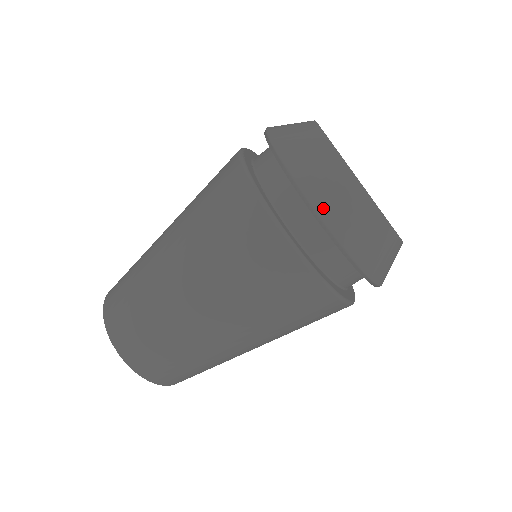
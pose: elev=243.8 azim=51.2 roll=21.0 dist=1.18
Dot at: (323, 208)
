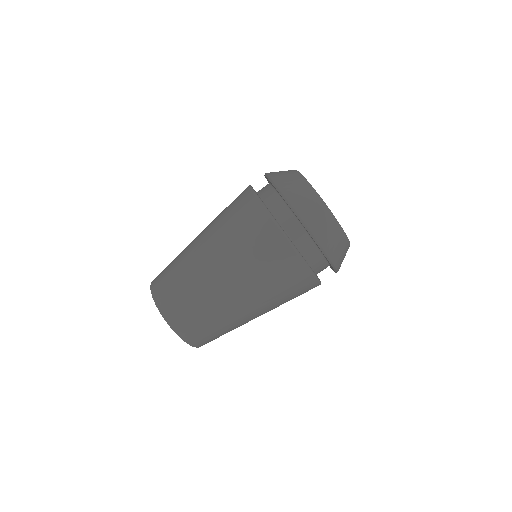
Dot at: (303, 214)
